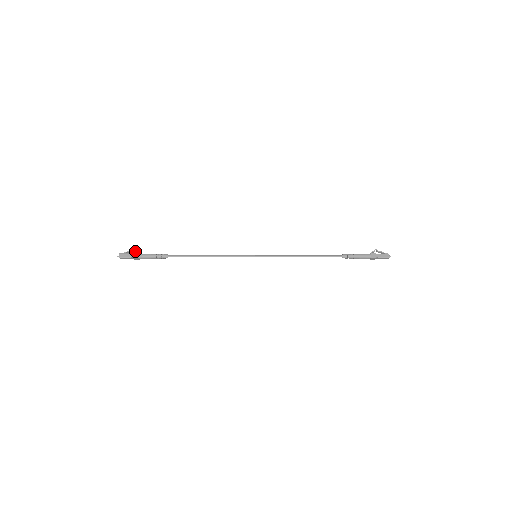
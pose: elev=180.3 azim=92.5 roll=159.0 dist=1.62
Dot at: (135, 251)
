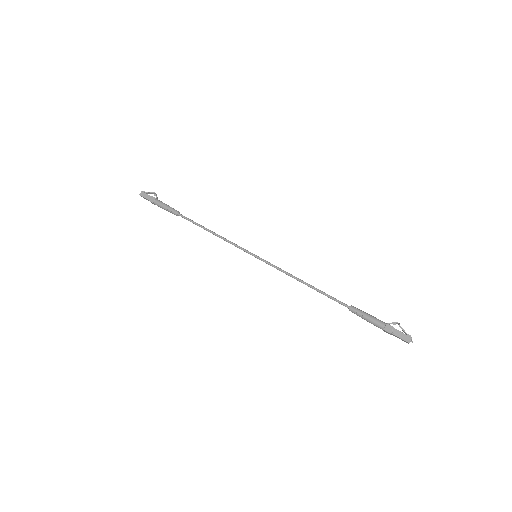
Dot at: (155, 195)
